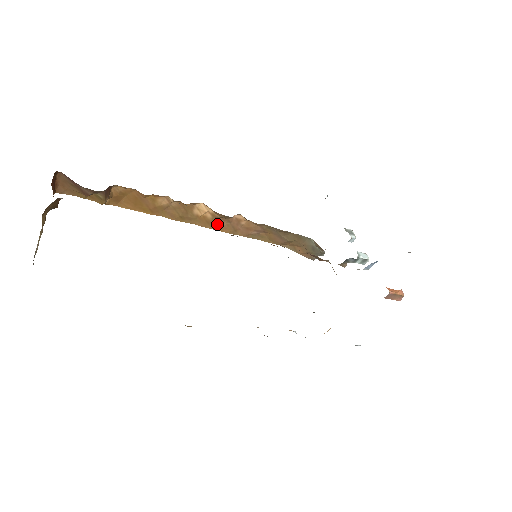
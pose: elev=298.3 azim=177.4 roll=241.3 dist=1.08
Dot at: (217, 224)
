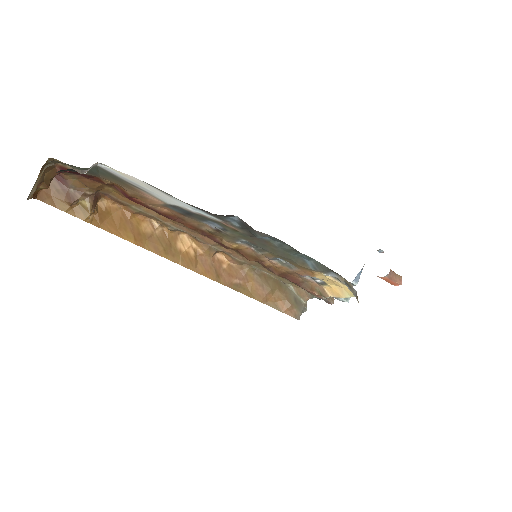
Dot at: (200, 266)
